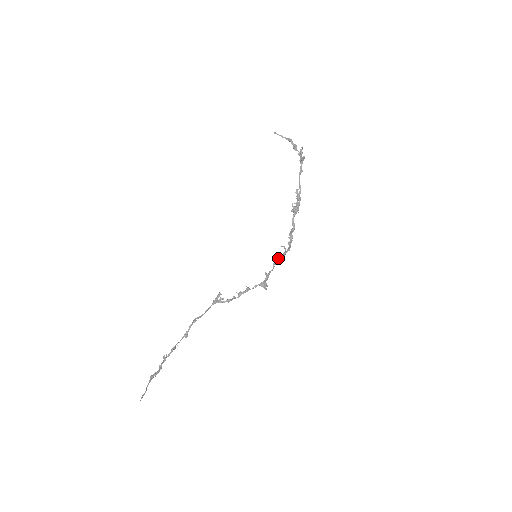
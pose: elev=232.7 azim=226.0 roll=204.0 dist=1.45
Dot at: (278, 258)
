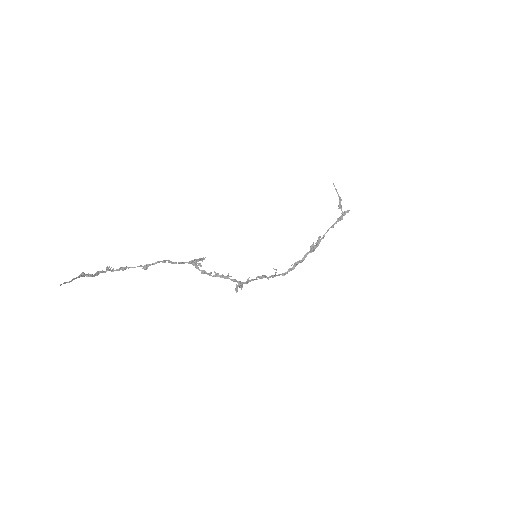
Dot at: (265, 275)
